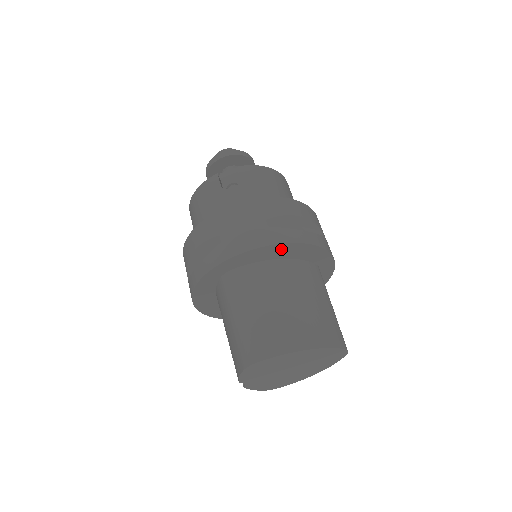
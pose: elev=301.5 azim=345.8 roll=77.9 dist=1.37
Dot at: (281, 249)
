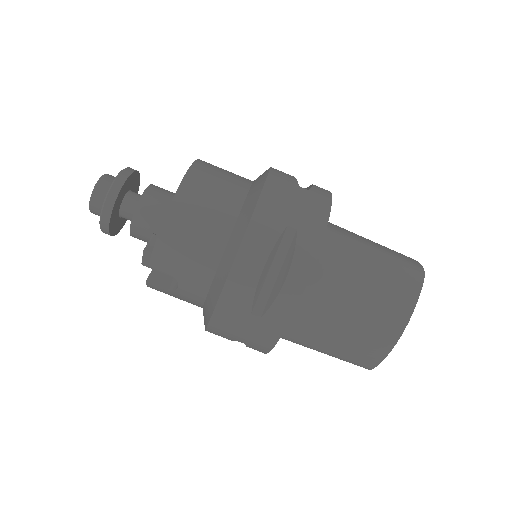
Dot at: occluded
